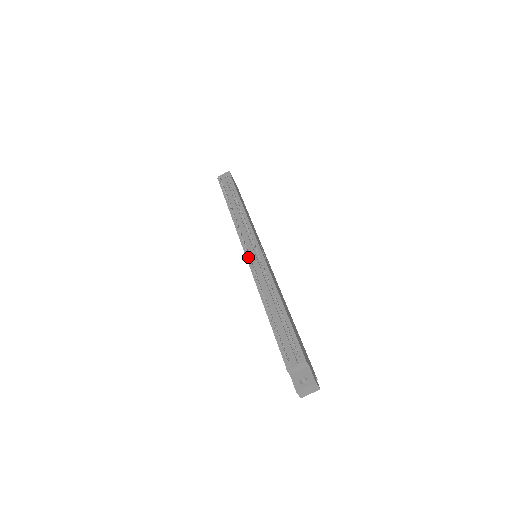
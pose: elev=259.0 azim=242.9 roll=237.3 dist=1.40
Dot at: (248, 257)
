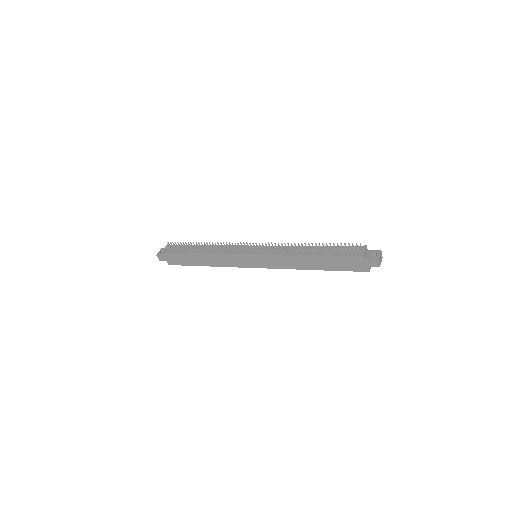
Dot at: (262, 247)
